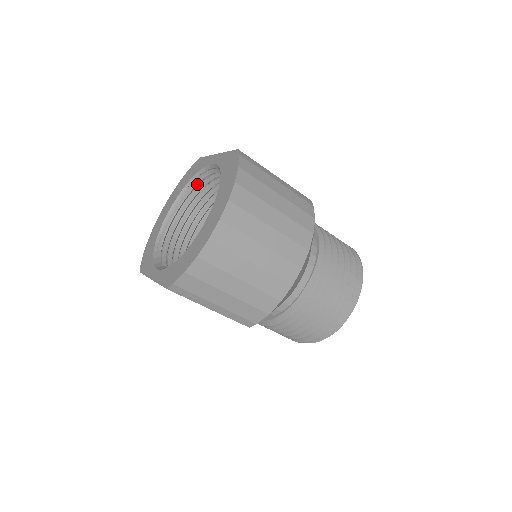
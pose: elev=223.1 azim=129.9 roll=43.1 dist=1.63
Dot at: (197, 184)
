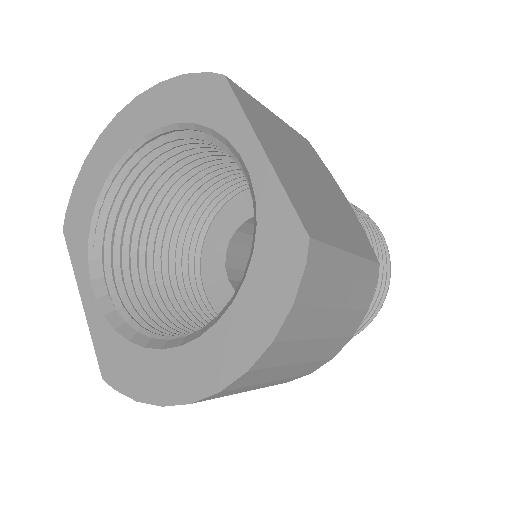
Dot at: (202, 139)
